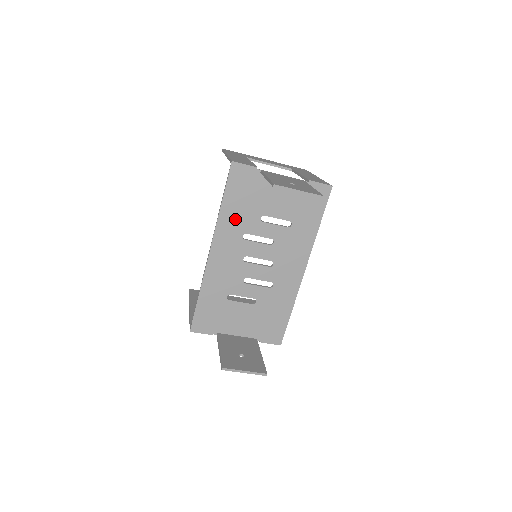
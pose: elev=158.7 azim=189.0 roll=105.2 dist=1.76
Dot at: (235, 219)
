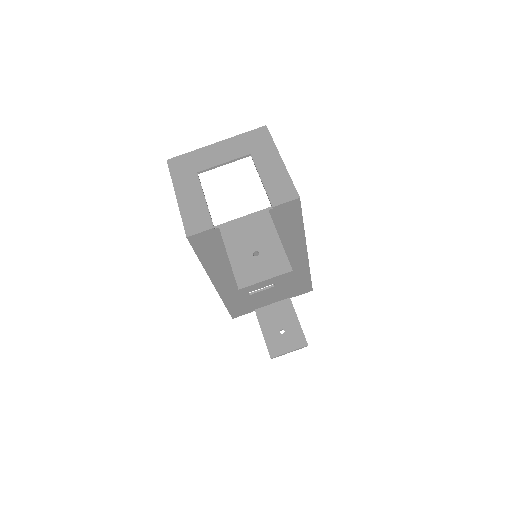
Dot at: (220, 261)
